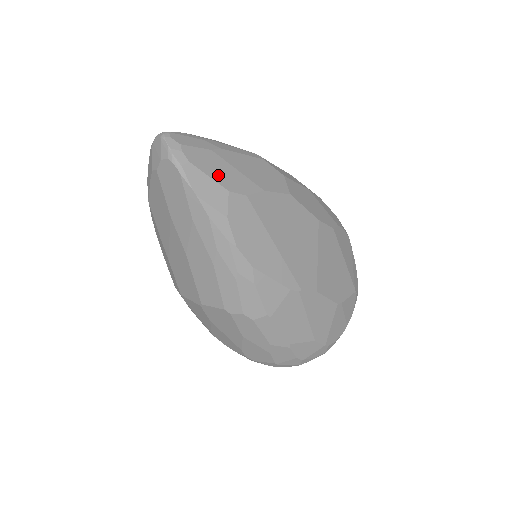
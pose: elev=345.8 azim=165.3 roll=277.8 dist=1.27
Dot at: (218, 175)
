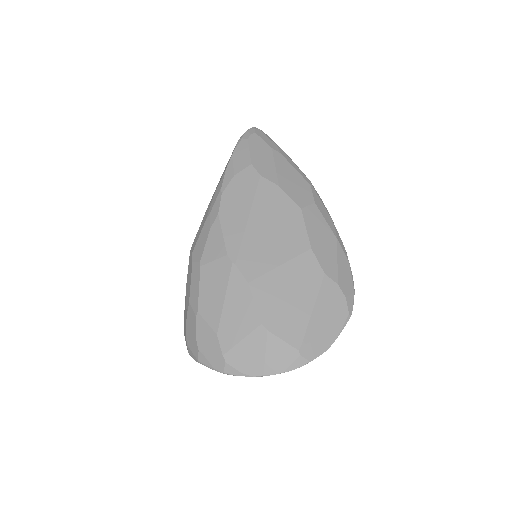
Dot at: (257, 156)
